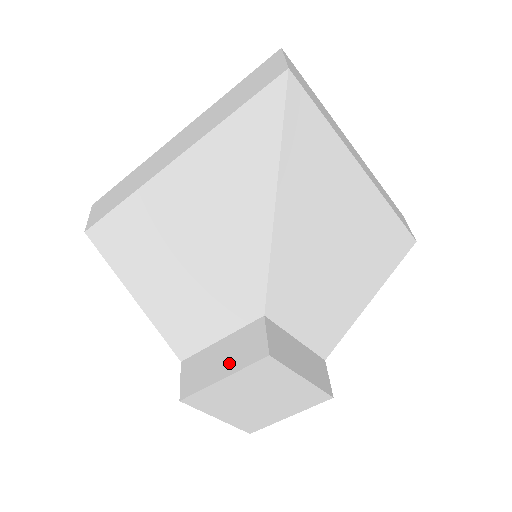
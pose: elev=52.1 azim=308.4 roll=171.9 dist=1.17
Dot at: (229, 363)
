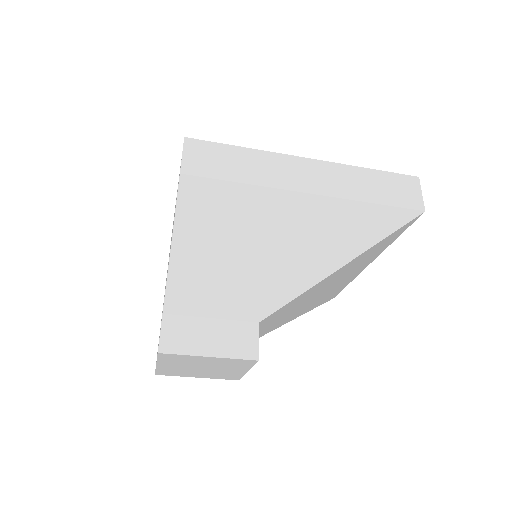
Dot at: (219, 346)
